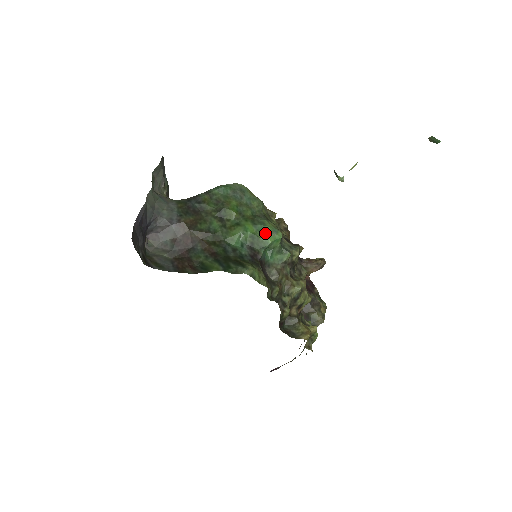
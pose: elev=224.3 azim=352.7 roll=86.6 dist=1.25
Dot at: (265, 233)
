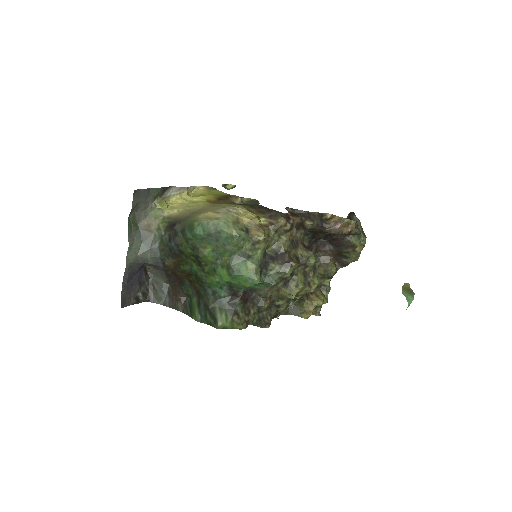
Dot at: (241, 280)
